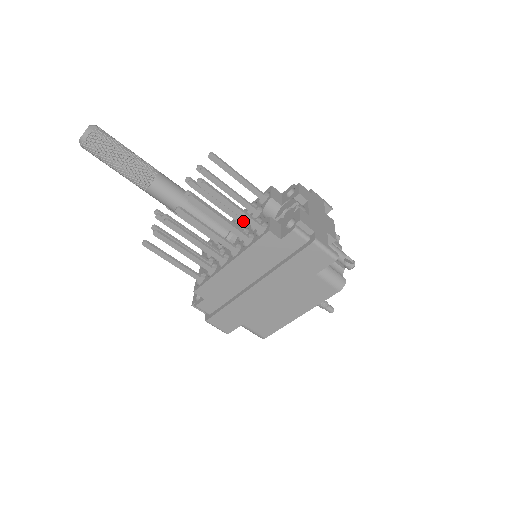
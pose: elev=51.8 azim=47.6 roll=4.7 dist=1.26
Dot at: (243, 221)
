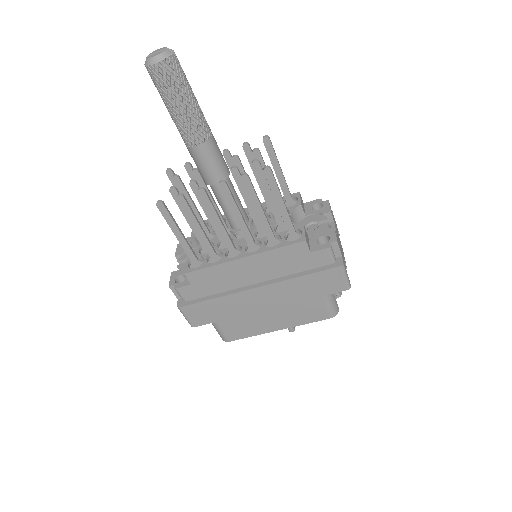
Dot at: occluded
